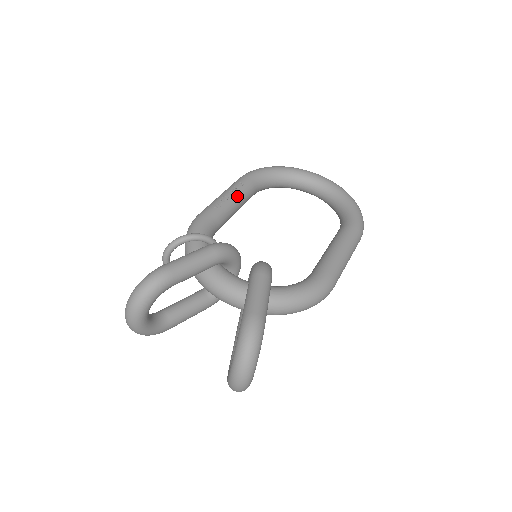
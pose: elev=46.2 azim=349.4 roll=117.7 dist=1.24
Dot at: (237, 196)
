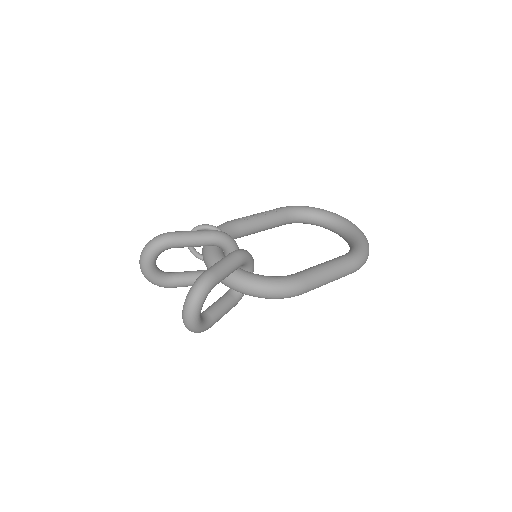
Dot at: (266, 217)
